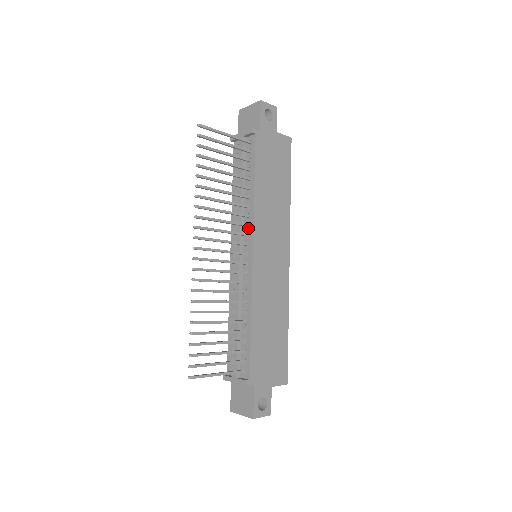
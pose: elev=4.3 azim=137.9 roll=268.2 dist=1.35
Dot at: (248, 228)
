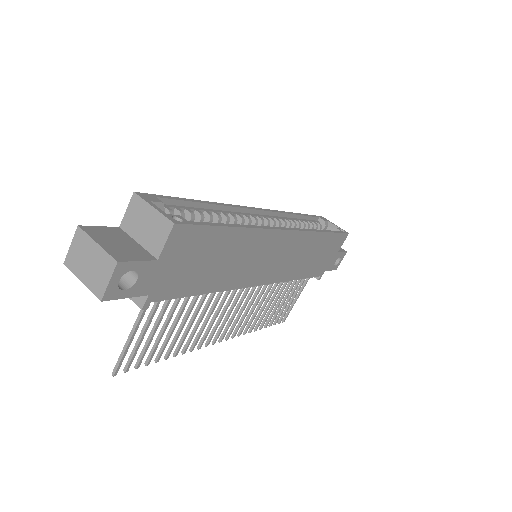
Dot at: occluded
